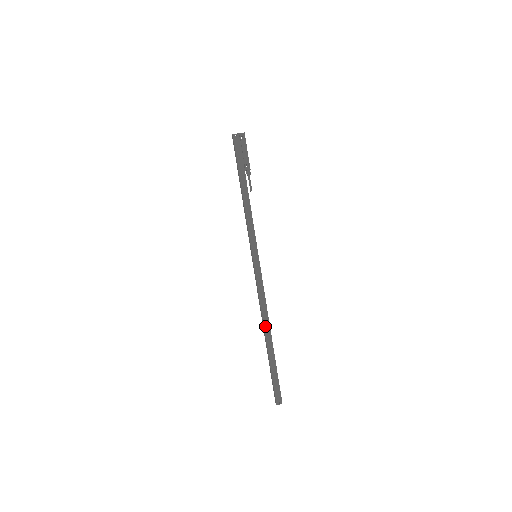
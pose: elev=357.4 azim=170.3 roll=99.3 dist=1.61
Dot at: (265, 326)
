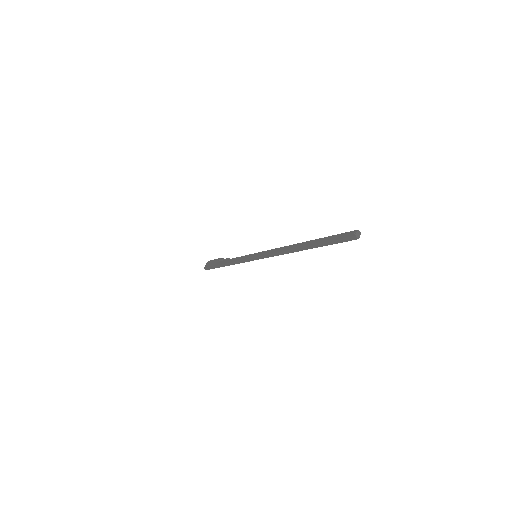
Dot at: (293, 248)
